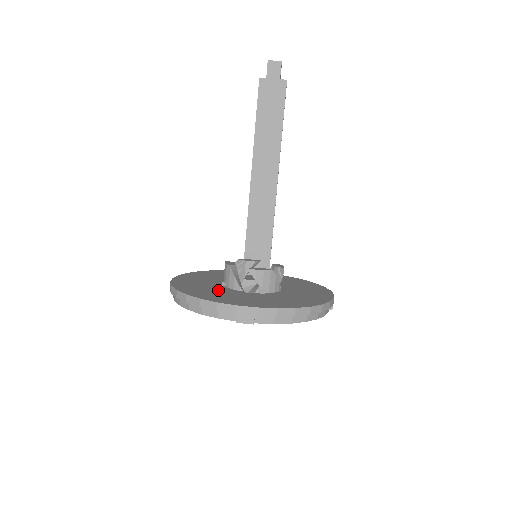
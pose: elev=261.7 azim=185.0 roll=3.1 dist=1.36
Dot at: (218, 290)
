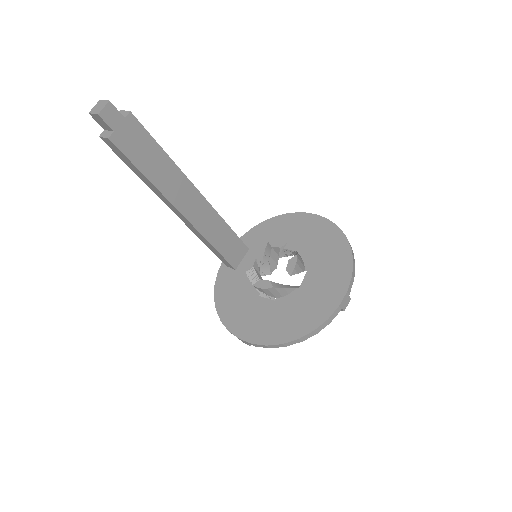
Dot at: (289, 308)
